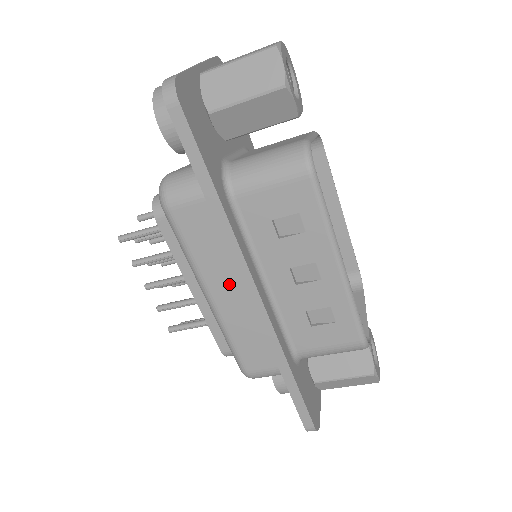
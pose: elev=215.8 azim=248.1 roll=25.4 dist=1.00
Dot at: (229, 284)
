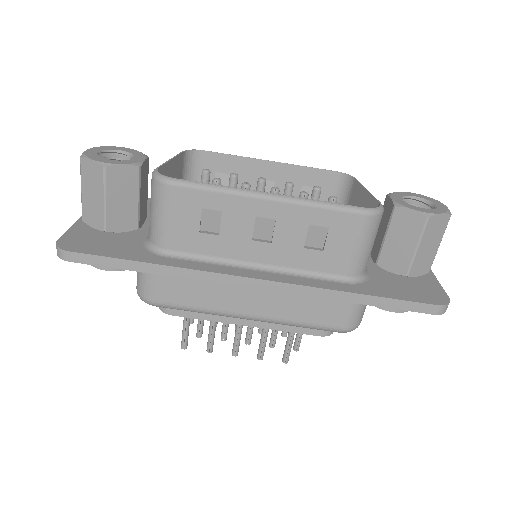
Dot at: (240, 295)
